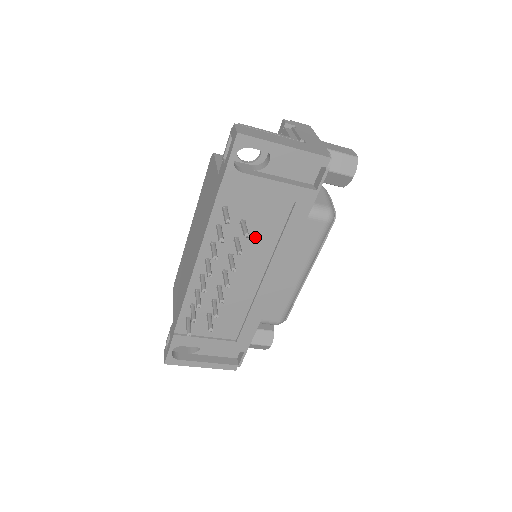
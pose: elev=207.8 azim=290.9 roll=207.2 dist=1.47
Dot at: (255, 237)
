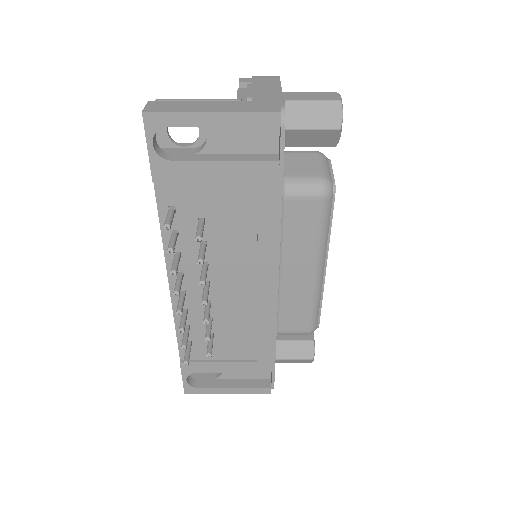
Dot at: (226, 237)
